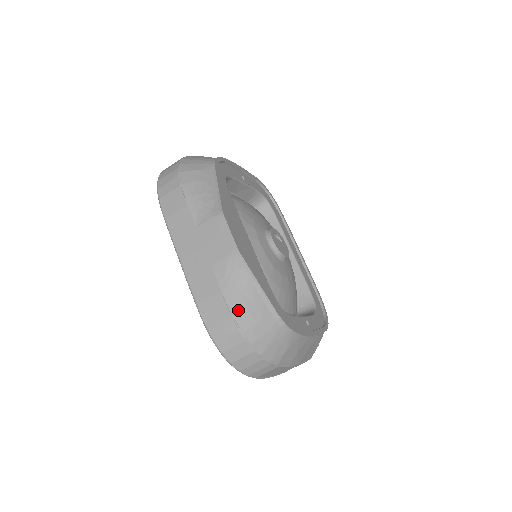
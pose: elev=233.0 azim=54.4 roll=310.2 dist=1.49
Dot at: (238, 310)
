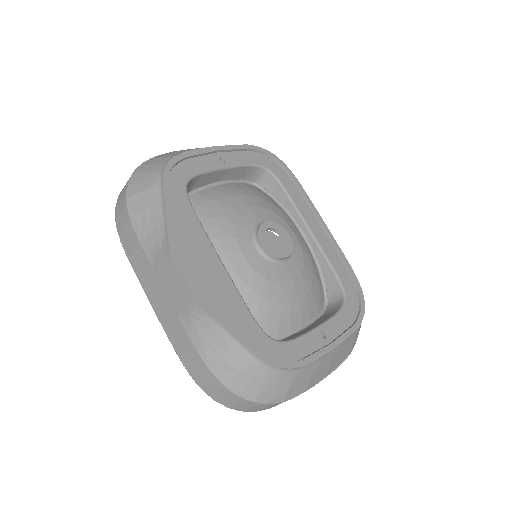
Dot at: (214, 362)
